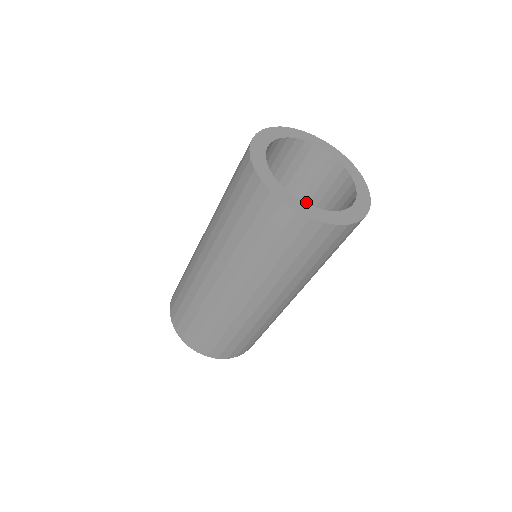
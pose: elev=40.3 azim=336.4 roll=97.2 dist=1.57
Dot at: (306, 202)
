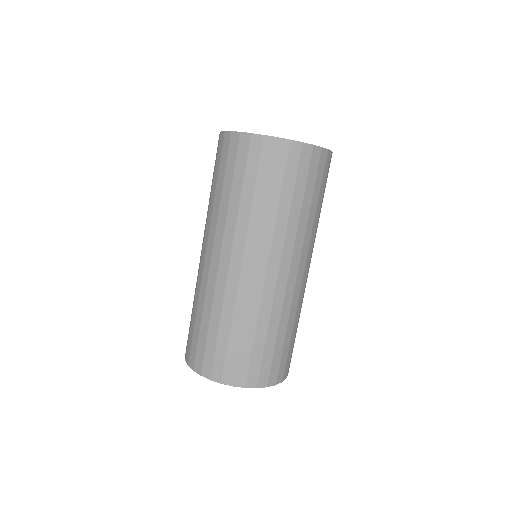
Dot at: occluded
